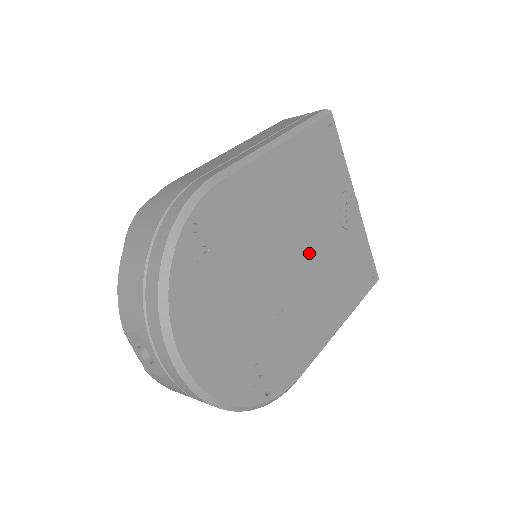
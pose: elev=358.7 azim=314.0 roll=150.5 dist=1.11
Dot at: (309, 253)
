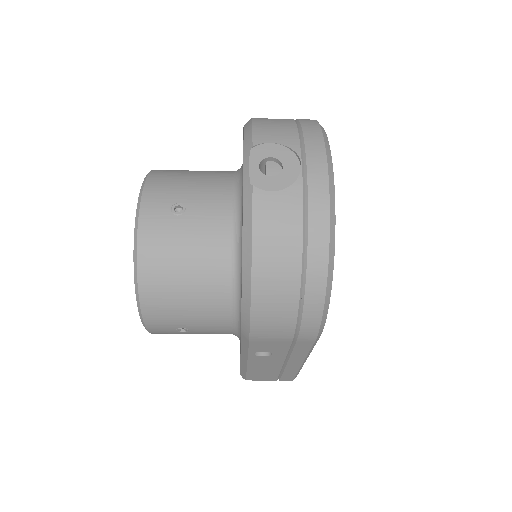
Dot at: occluded
